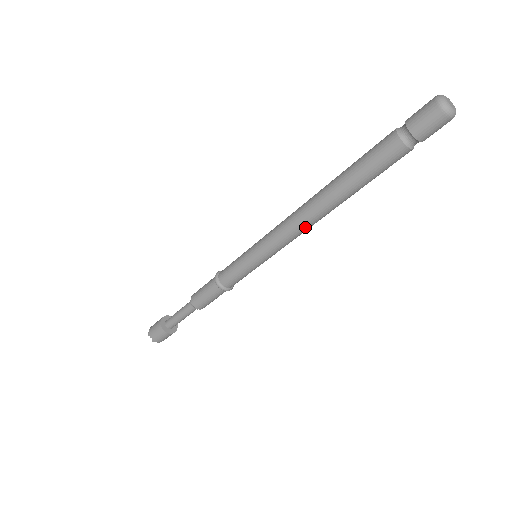
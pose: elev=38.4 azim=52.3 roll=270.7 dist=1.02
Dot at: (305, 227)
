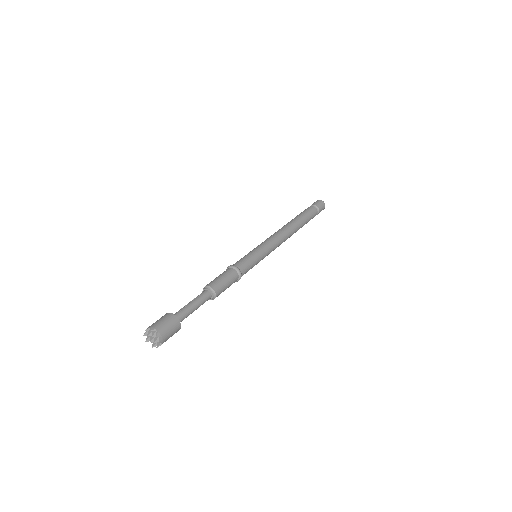
Dot at: (285, 237)
